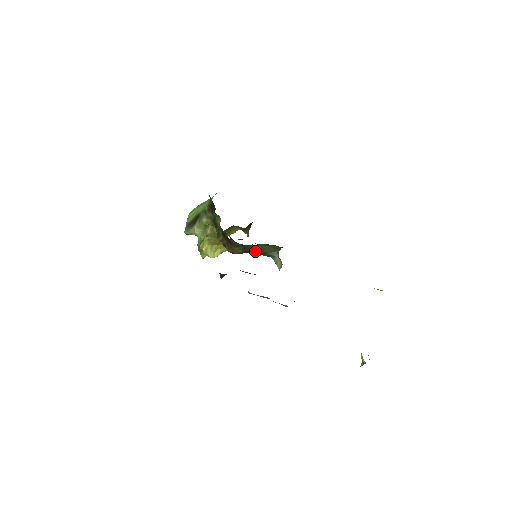
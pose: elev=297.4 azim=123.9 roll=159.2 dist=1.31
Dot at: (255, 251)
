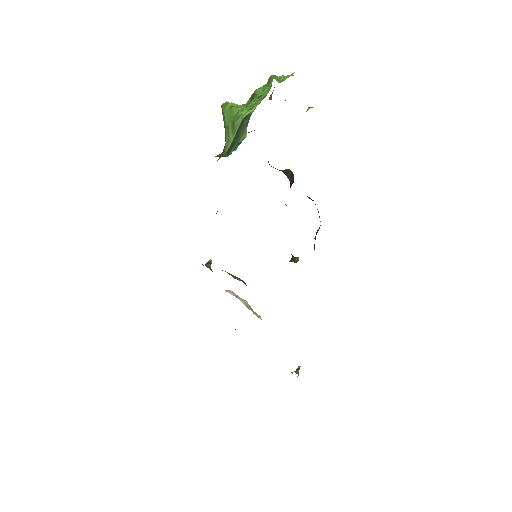
Dot at: occluded
